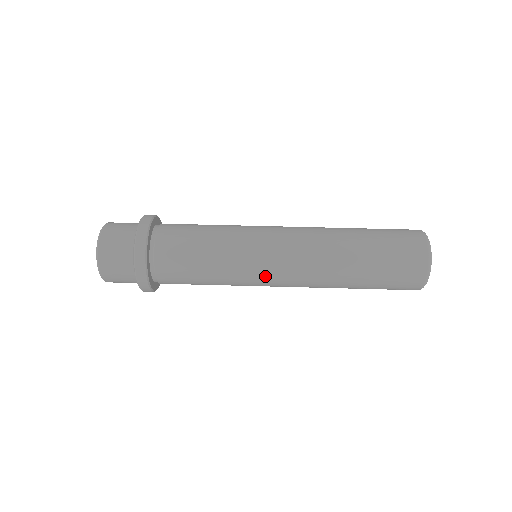
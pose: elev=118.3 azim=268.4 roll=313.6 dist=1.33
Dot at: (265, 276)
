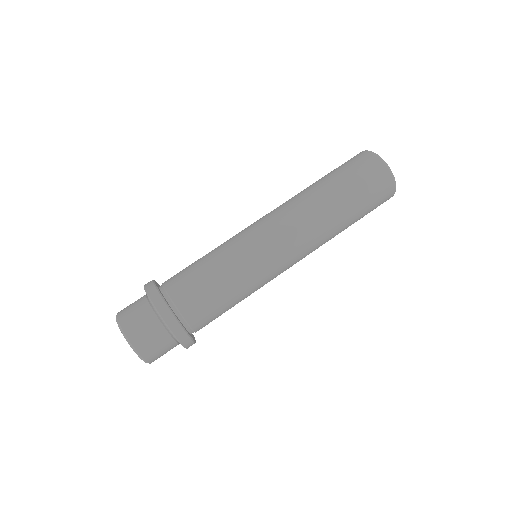
Dot at: occluded
